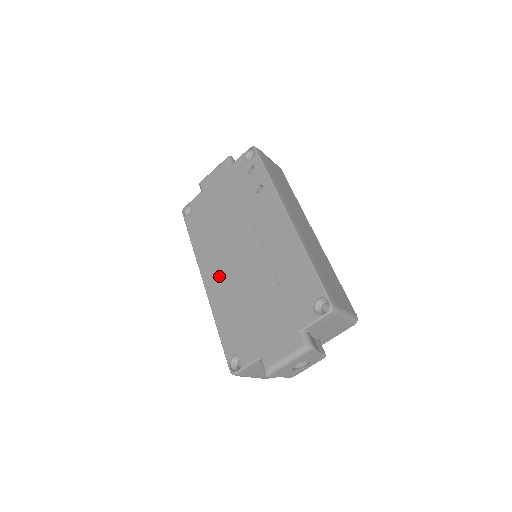
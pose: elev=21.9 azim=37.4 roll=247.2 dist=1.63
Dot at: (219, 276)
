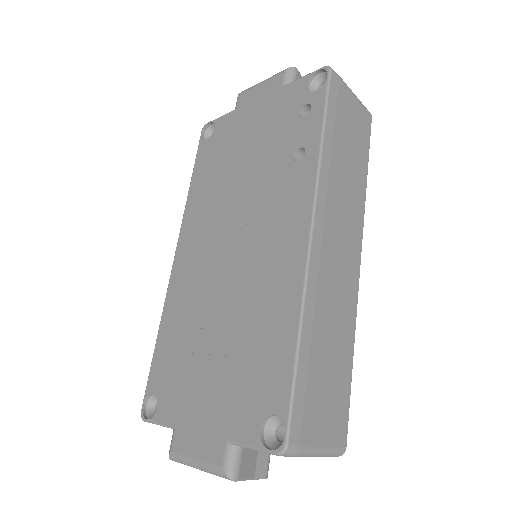
Dot at: (191, 262)
